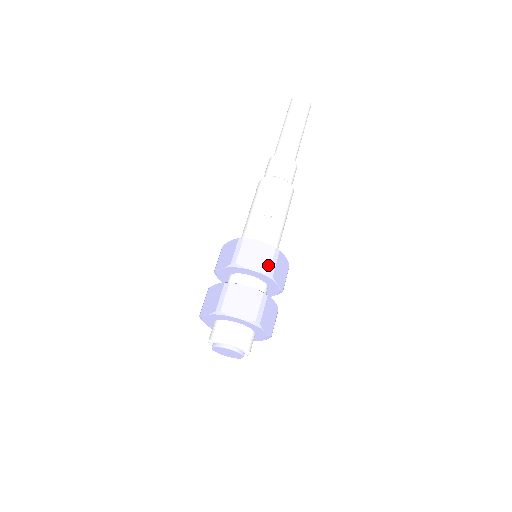
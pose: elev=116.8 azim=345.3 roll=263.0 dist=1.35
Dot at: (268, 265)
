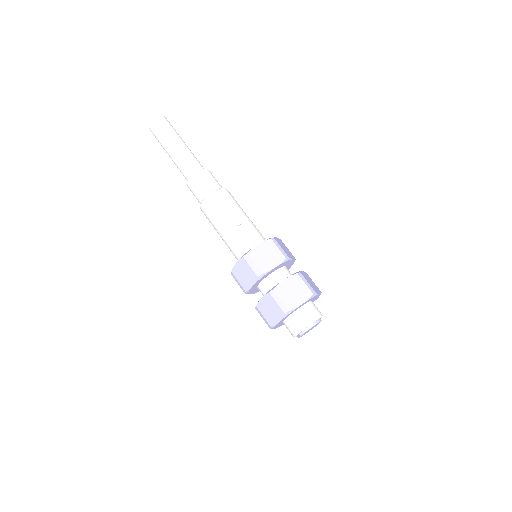
Dot at: (280, 254)
